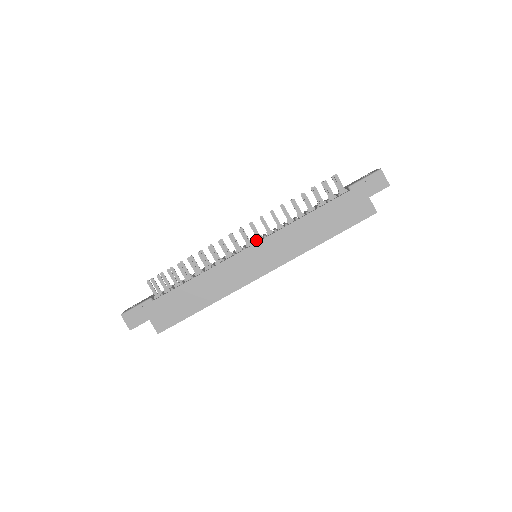
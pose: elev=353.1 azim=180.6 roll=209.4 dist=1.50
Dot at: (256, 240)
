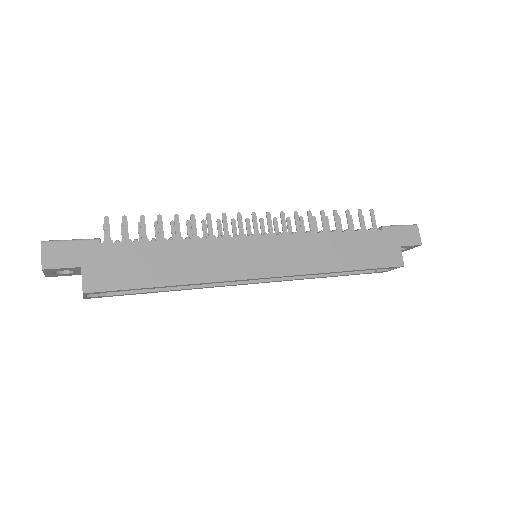
Dot at: (267, 234)
